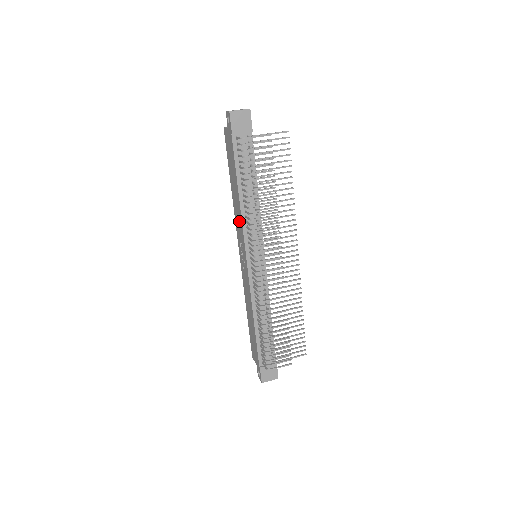
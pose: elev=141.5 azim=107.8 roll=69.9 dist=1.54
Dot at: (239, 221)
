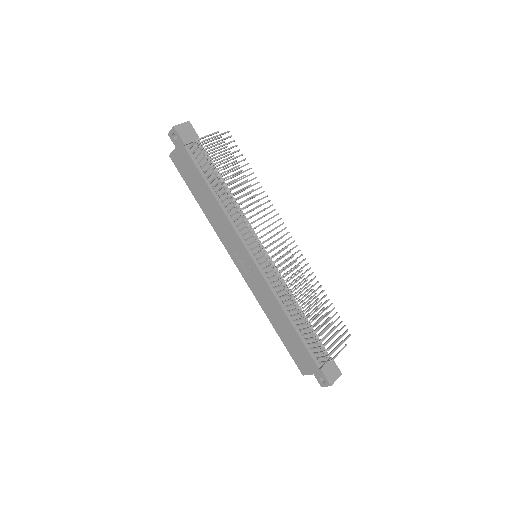
Dot at: (225, 227)
